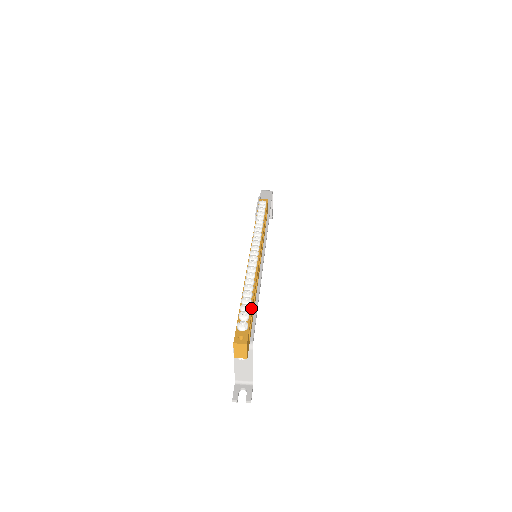
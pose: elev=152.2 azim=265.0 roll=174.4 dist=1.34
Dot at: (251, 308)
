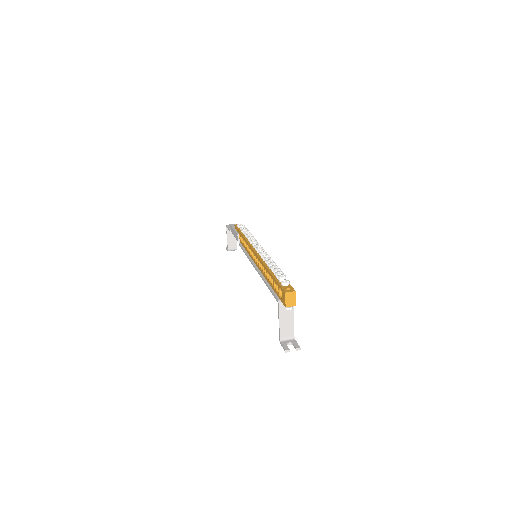
Dot at: occluded
